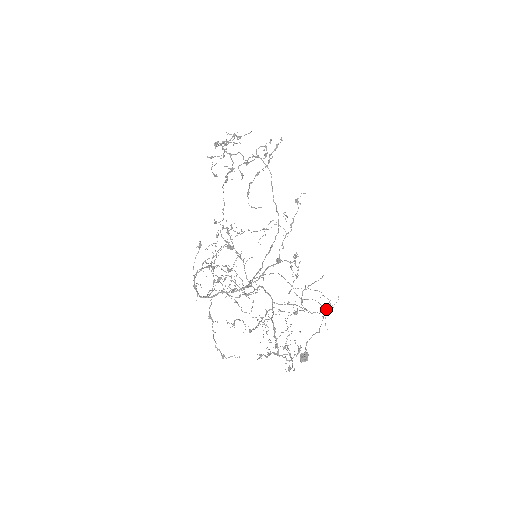
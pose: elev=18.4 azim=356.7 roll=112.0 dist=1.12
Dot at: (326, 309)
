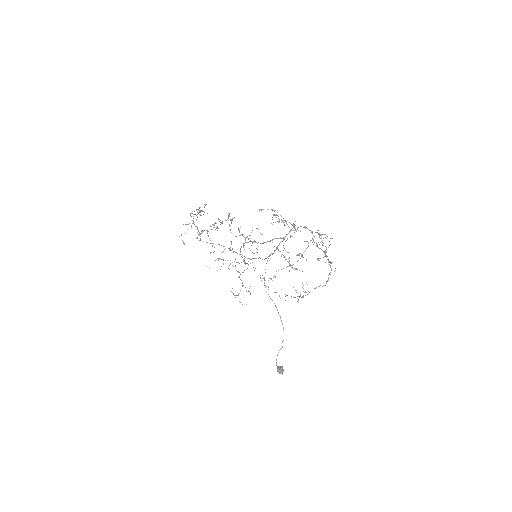
Dot at: occluded
